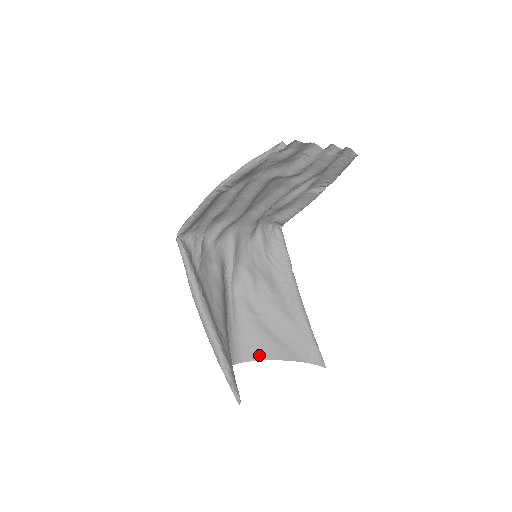
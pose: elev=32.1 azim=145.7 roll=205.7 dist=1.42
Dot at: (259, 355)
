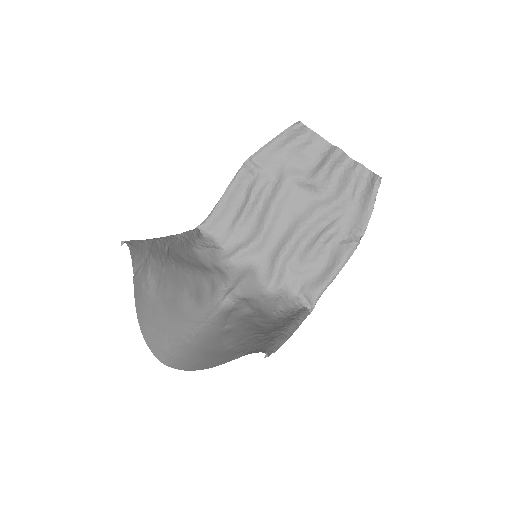
Dot at: (196, 365)
